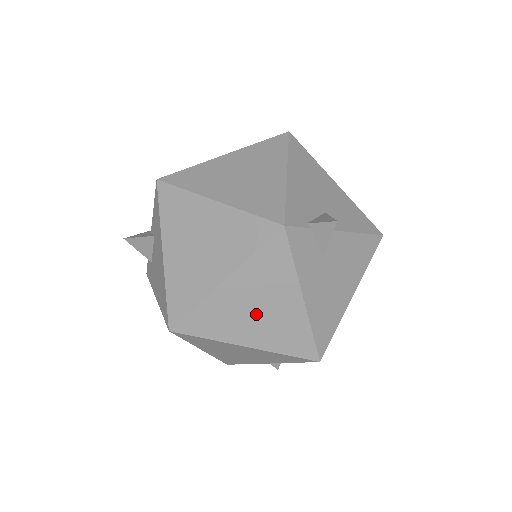
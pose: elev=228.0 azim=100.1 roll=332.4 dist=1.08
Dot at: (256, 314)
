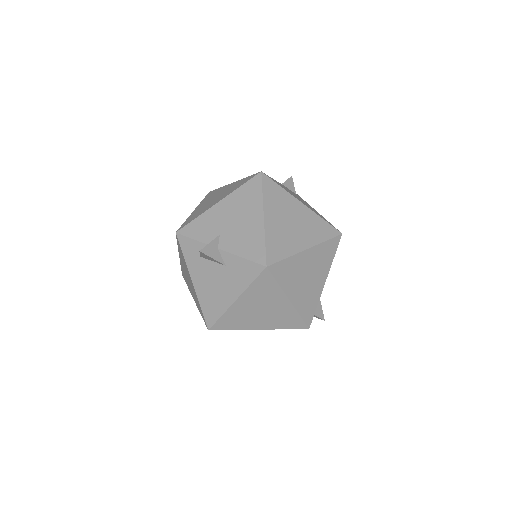
Dot at: occluded
